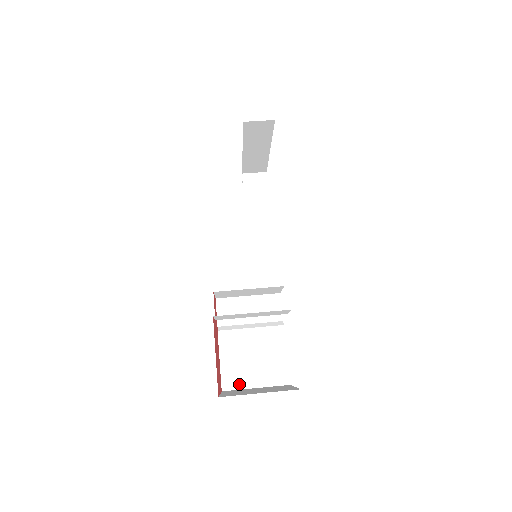
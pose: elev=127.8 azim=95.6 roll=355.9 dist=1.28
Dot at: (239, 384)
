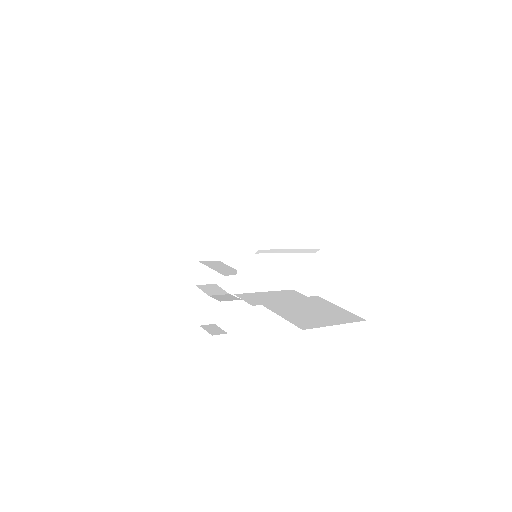
Dot at: (316, 324)
